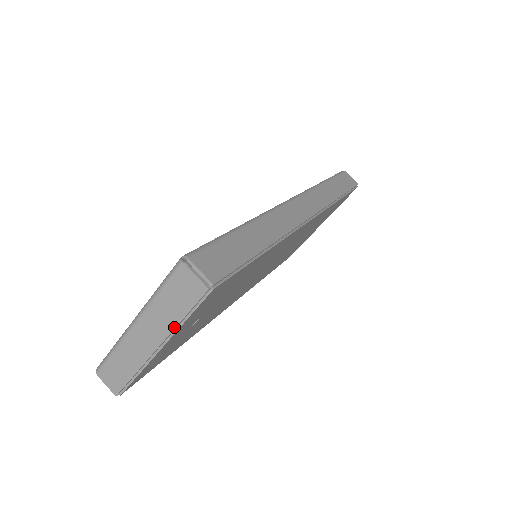
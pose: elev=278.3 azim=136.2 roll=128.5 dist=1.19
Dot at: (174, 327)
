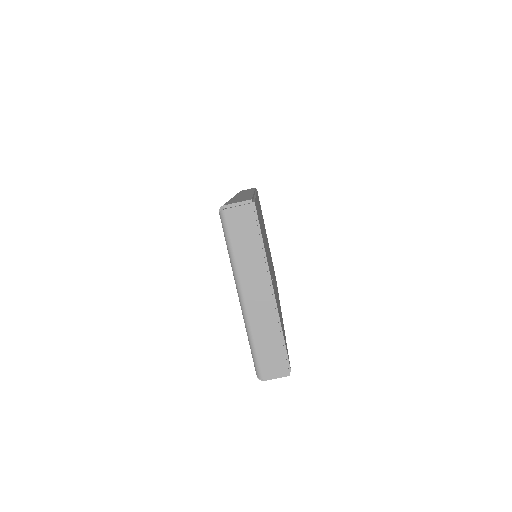
Dot at: (263, 258)
